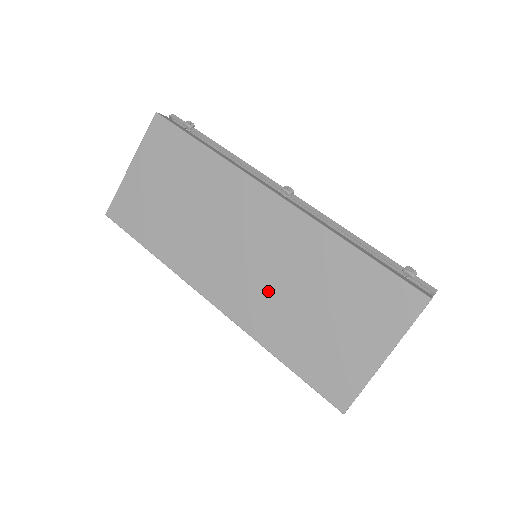
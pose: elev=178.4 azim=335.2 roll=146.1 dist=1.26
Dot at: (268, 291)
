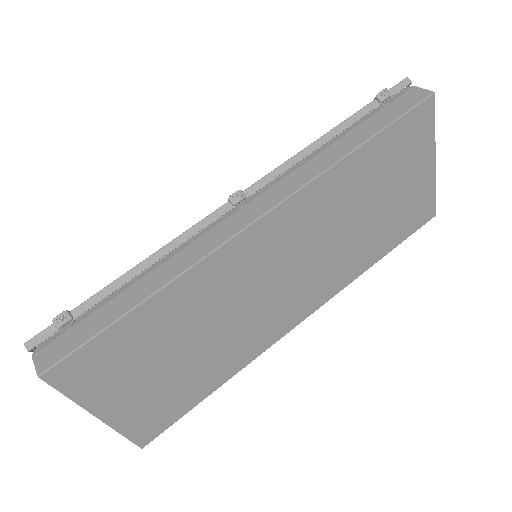
Dot at: (331, 257)
